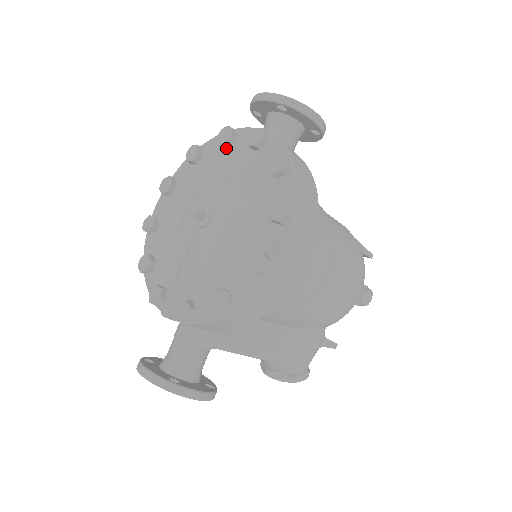
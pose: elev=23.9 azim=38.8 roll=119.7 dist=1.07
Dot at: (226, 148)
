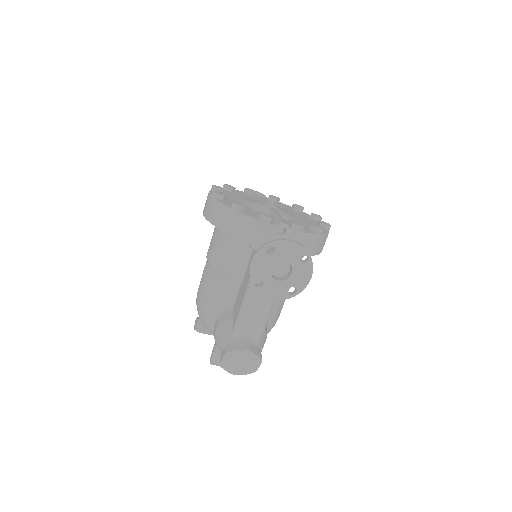
Dot at: (251, 195)
